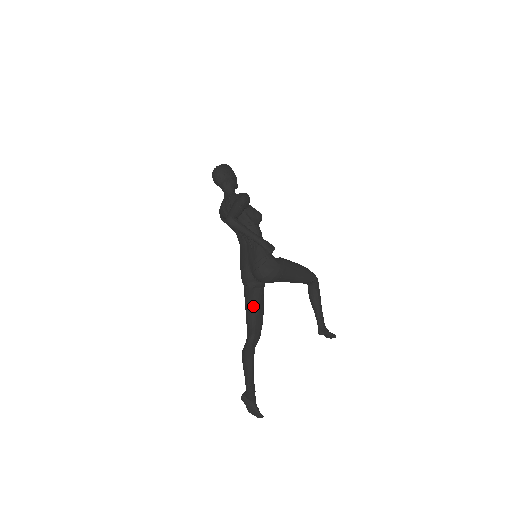
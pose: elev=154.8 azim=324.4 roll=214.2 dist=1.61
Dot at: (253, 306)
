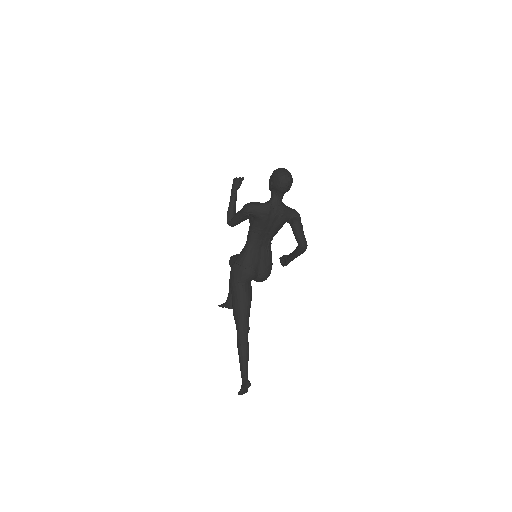
Dot at: occluded
